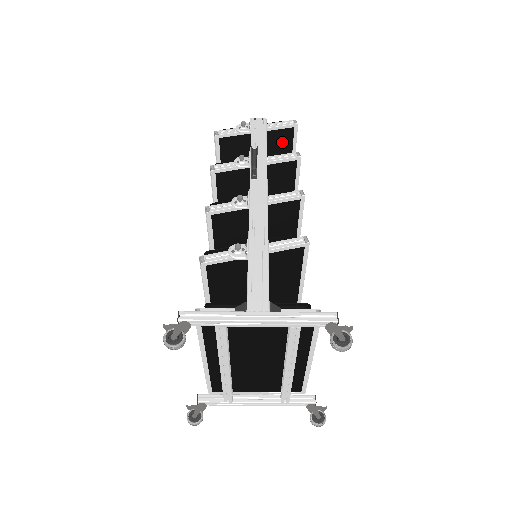
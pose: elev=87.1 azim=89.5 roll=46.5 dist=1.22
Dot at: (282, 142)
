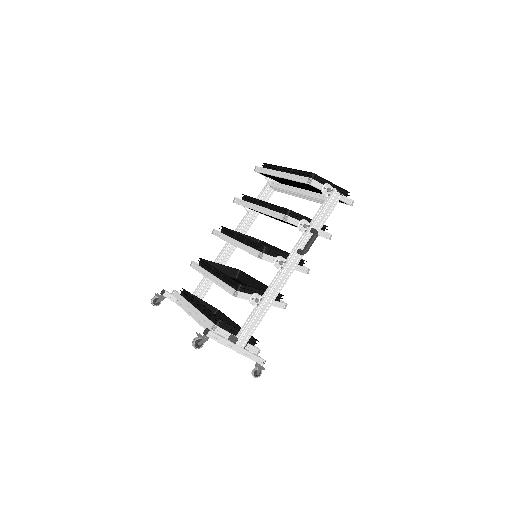
Dot at: occluded
